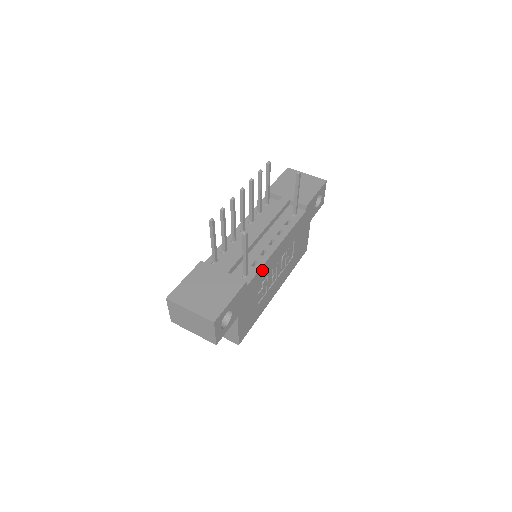
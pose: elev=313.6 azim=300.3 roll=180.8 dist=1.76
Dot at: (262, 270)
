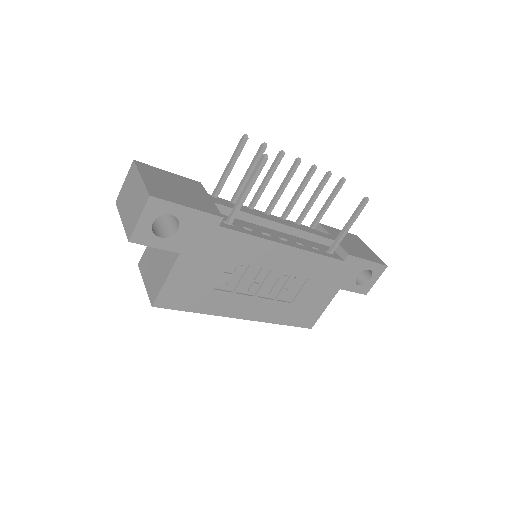
Dot at: (249, 242)
